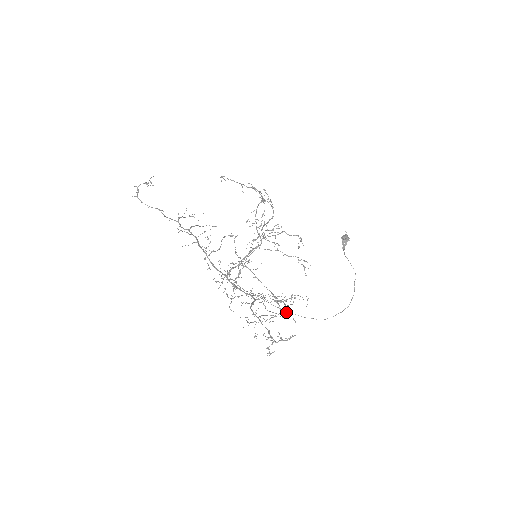
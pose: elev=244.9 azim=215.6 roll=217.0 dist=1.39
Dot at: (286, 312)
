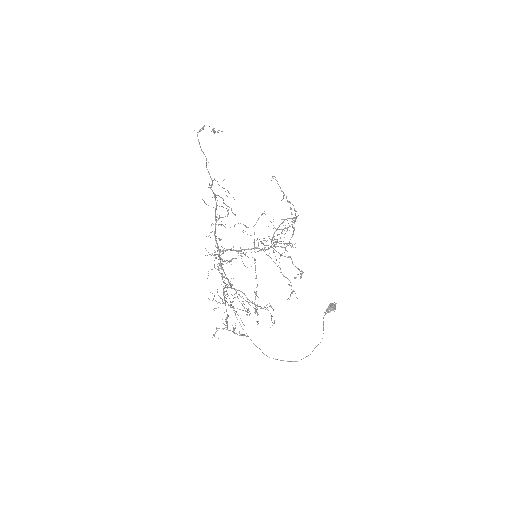
Dot at: occluded
